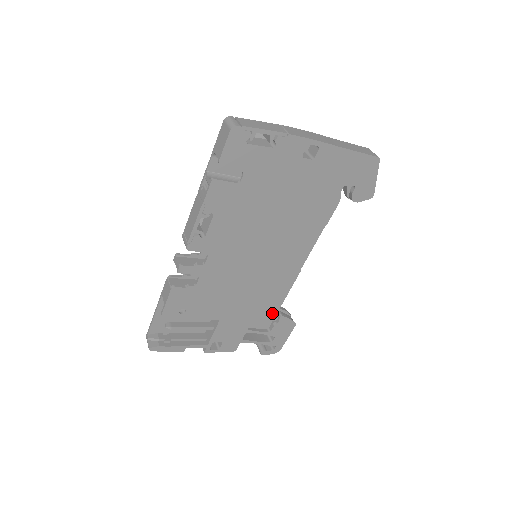
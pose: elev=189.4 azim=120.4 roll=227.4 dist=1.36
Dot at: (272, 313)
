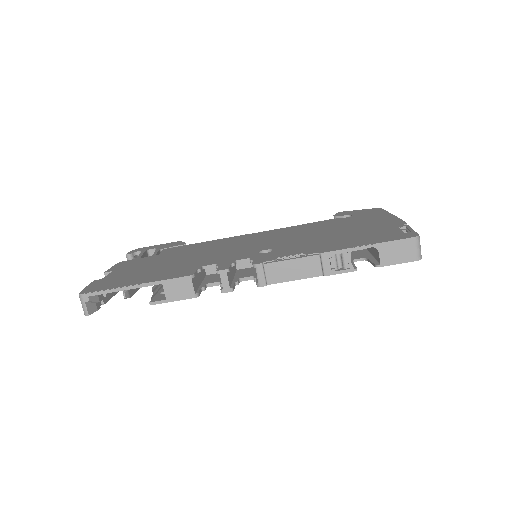
Dot at: occluded
